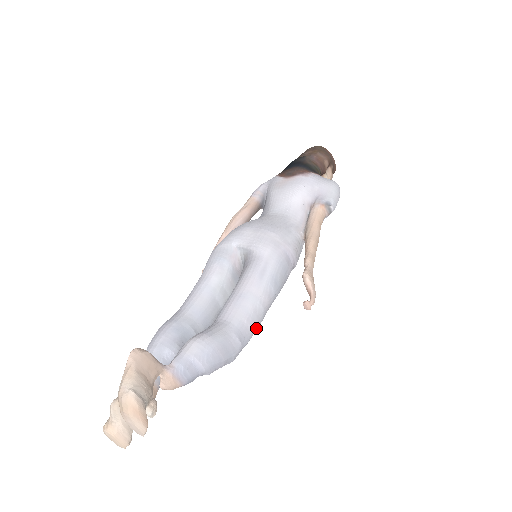
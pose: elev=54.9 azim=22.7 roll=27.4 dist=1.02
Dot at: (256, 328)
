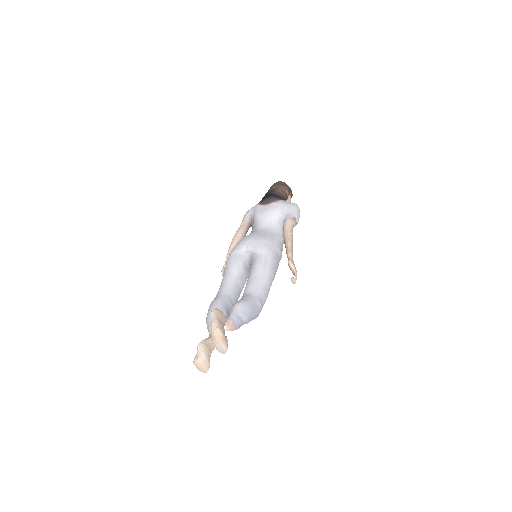
Dot at: occluded
